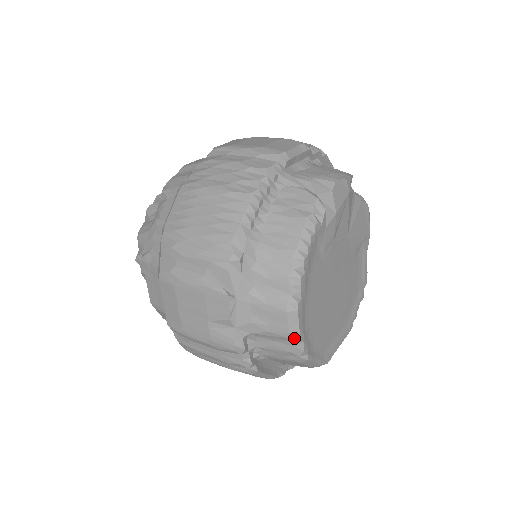
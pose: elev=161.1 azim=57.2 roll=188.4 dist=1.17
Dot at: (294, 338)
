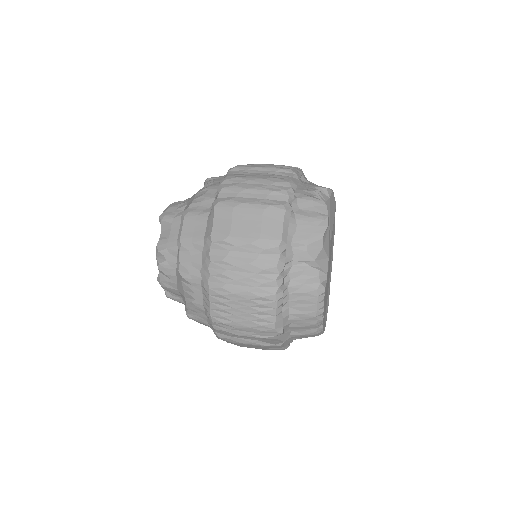
Dot at: (320, 334)
